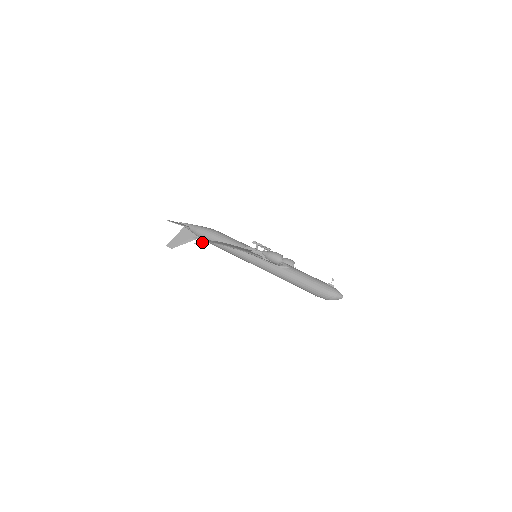
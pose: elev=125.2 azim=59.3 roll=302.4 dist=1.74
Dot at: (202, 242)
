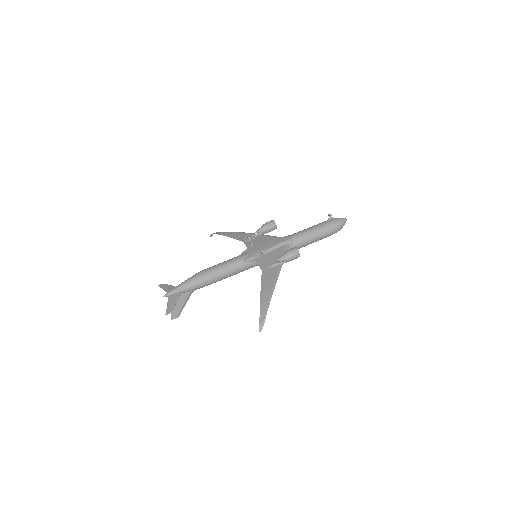
Dot at: (263, 325)
